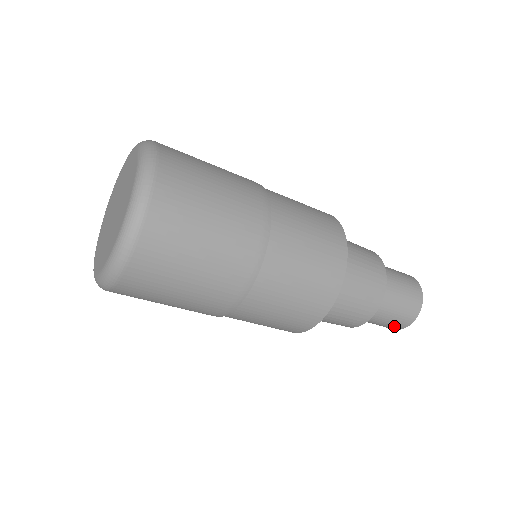
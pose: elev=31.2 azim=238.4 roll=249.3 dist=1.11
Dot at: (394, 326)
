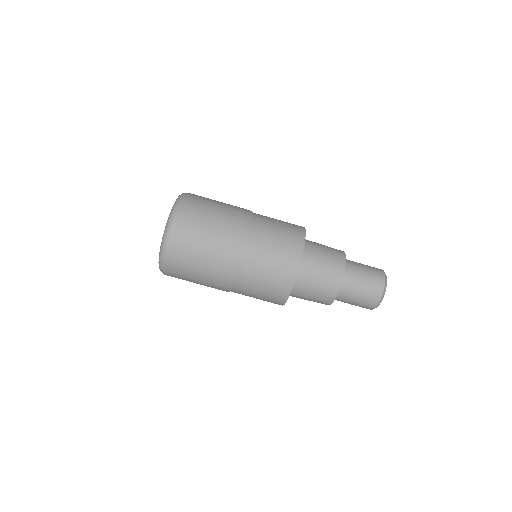
Dot at: (370, 300)
